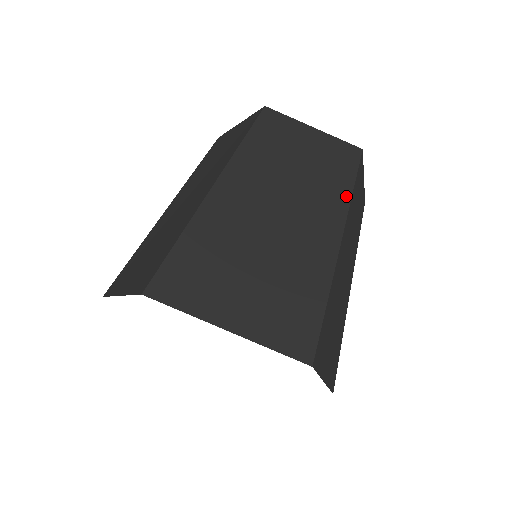
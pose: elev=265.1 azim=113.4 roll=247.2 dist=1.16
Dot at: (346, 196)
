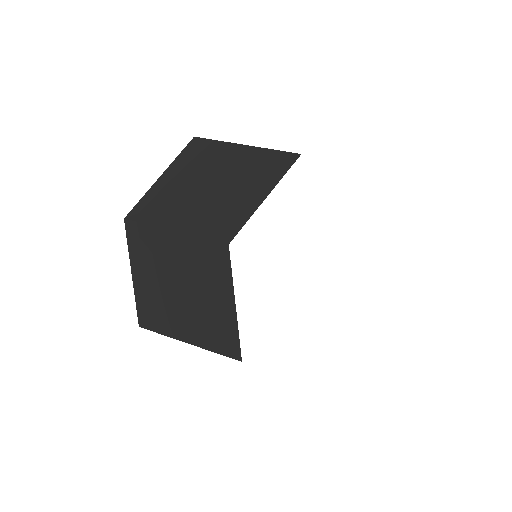
Dot at: occluded
